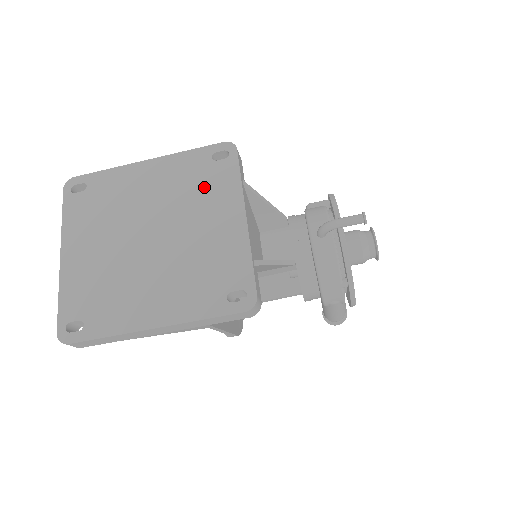
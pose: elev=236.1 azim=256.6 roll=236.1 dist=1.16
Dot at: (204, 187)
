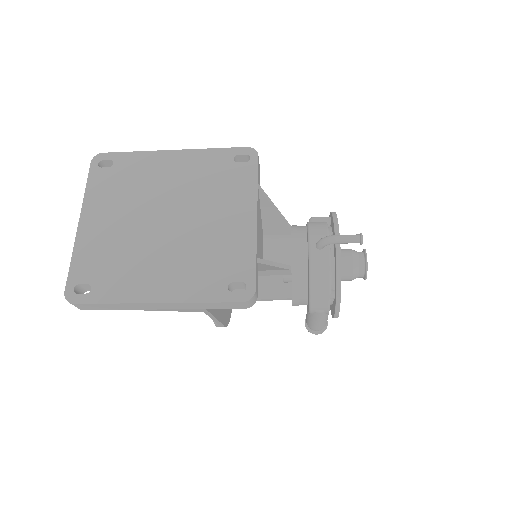
Dot at: (223, 184)
